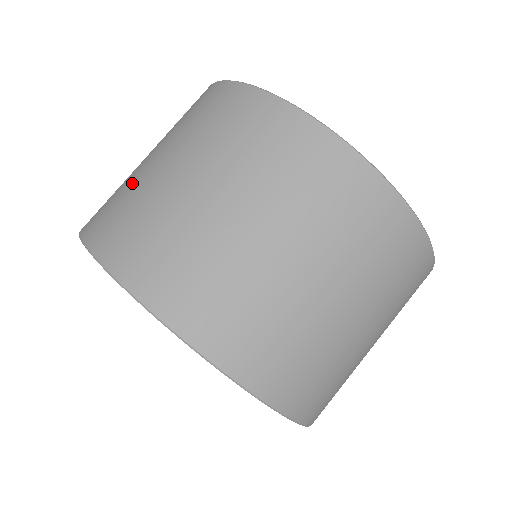
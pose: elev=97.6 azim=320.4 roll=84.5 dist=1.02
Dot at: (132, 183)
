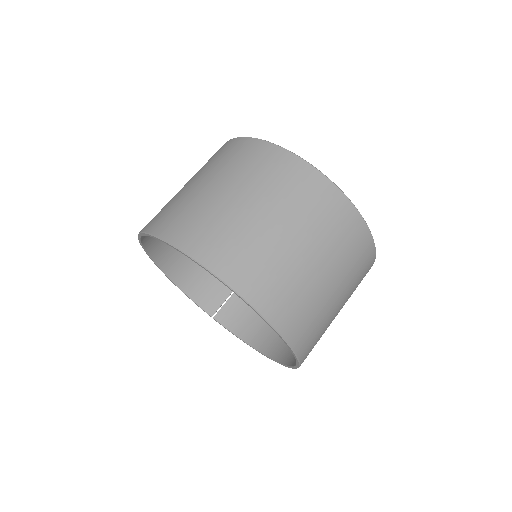
Dot at: (180, 197)
